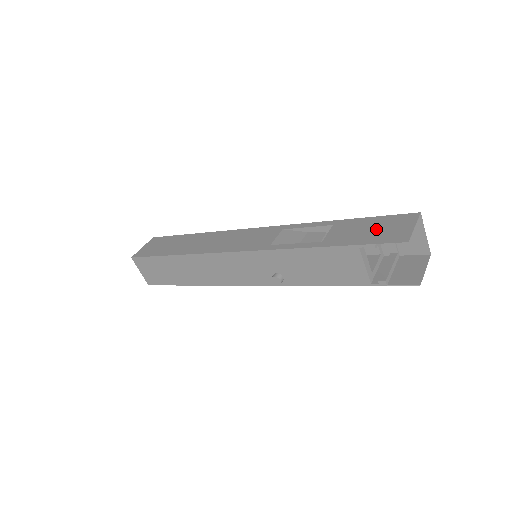
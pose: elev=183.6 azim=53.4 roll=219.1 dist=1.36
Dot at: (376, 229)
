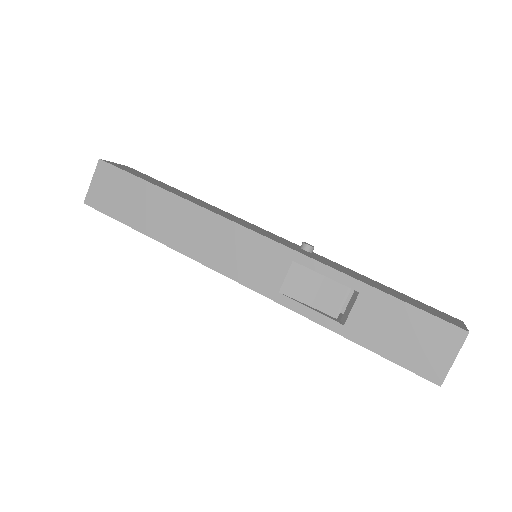
Dot at: (410, 338)
